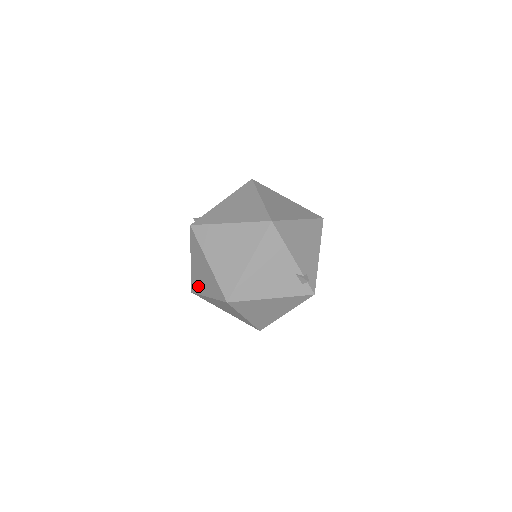
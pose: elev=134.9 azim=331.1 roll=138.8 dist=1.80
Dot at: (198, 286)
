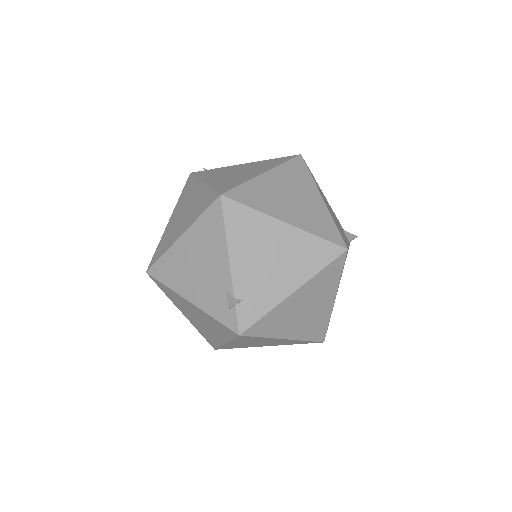
Dot at: occluded
